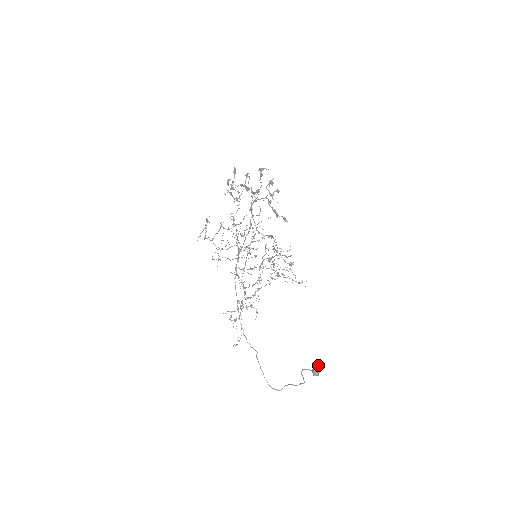
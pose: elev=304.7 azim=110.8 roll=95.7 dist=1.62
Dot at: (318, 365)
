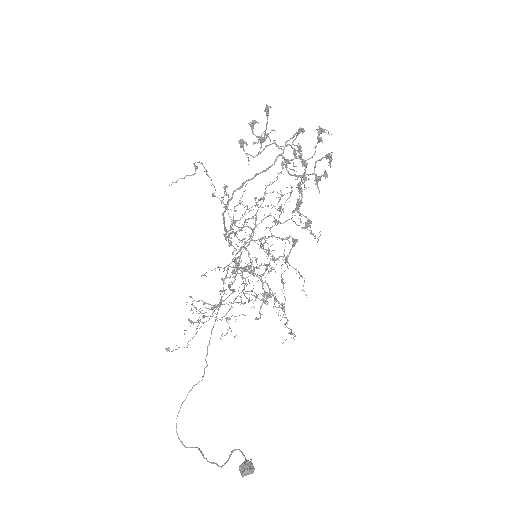
Dot at: occluded
